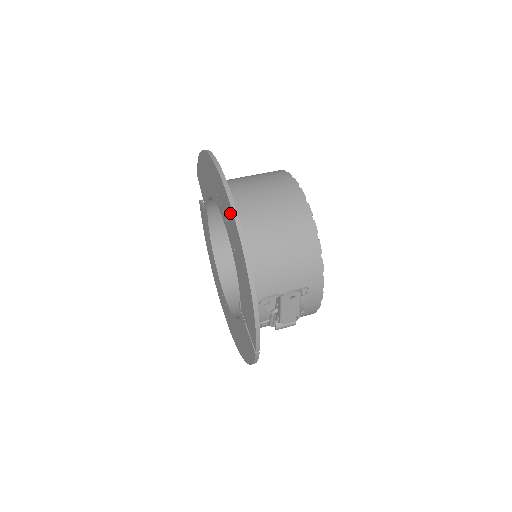
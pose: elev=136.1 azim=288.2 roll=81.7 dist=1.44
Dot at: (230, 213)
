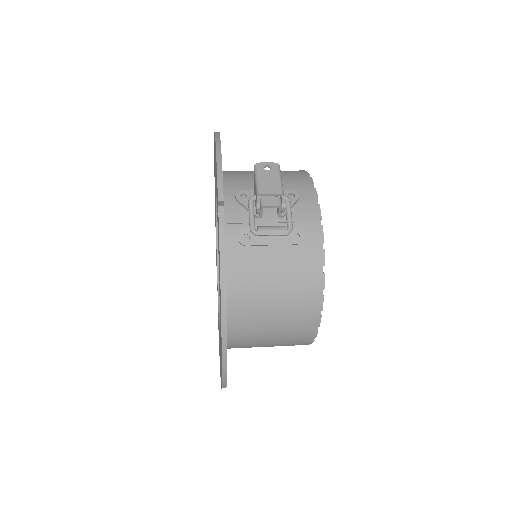
Dot at: (214, 149)
